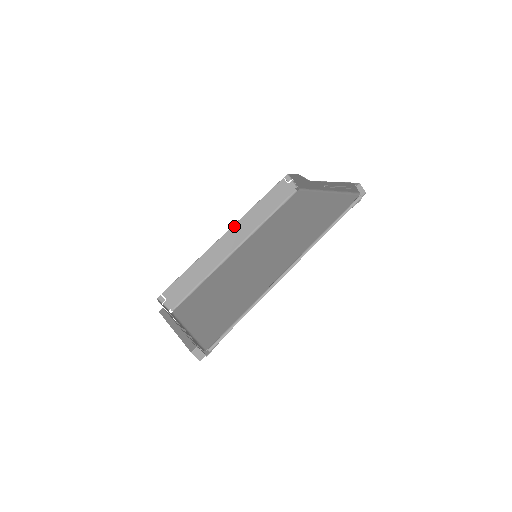
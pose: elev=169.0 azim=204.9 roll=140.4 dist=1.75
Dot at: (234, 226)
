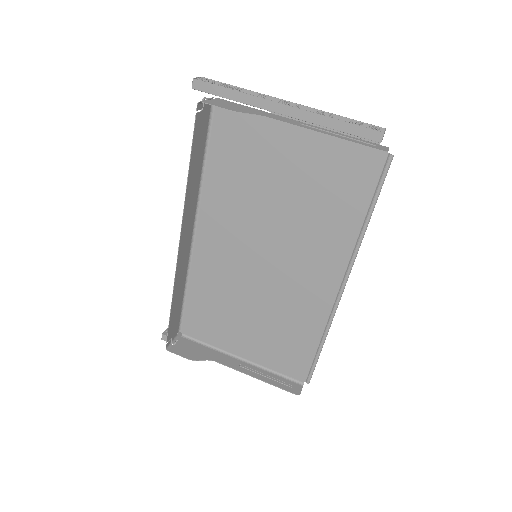
Dot at: (182, 228)
